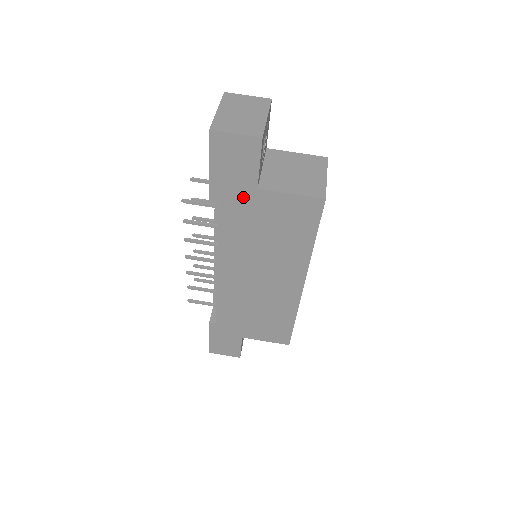
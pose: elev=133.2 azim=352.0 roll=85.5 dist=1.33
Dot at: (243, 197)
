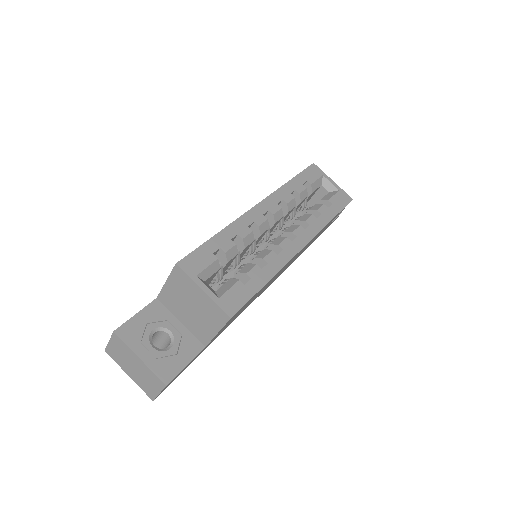
Dot at: occluded
